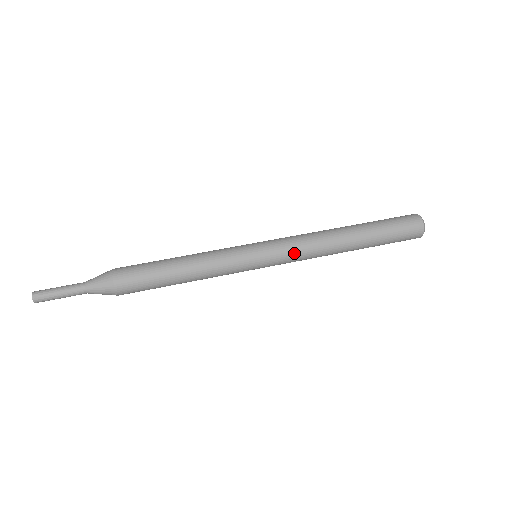
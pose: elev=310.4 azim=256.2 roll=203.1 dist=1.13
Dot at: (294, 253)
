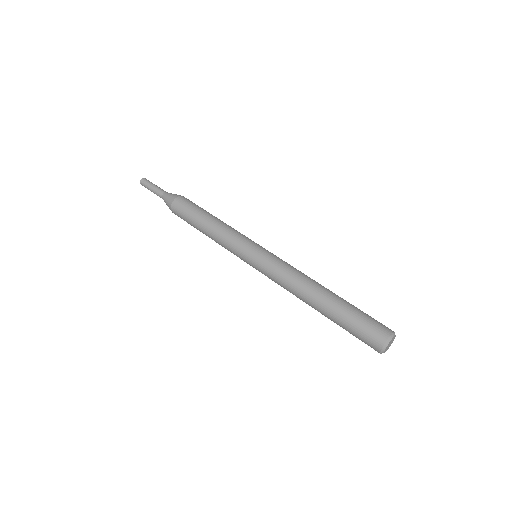
Dot at: (273, 274)
